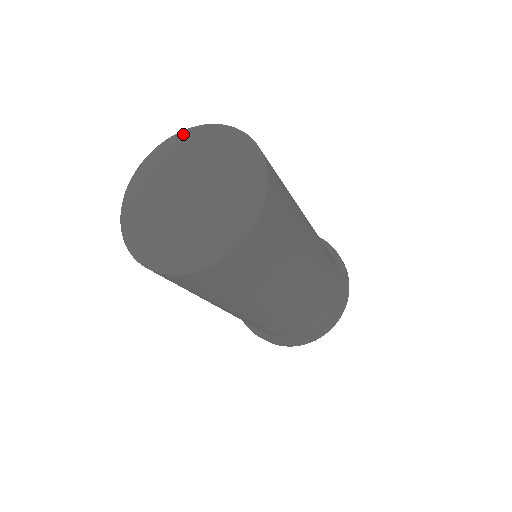
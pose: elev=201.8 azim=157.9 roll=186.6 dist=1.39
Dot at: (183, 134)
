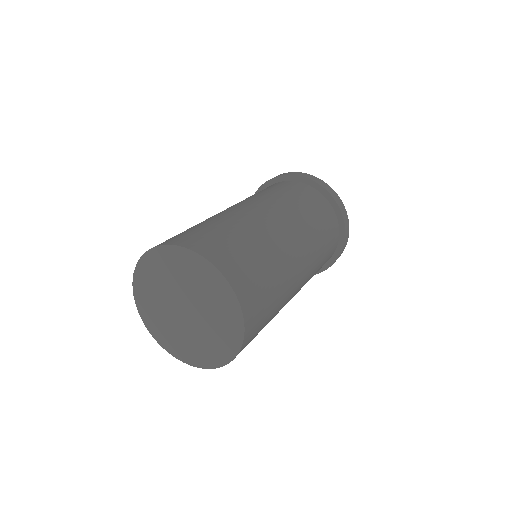
Dot at: (217, 274)
